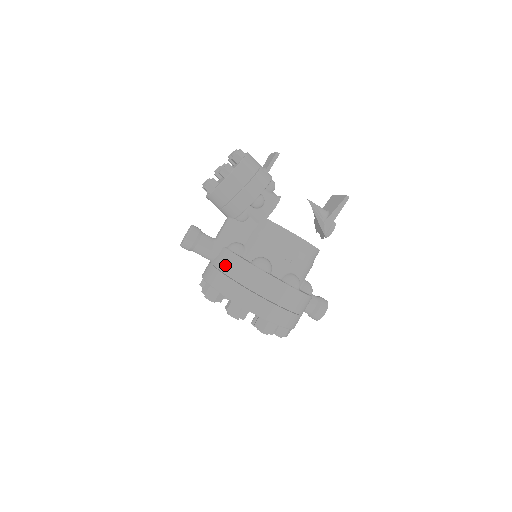
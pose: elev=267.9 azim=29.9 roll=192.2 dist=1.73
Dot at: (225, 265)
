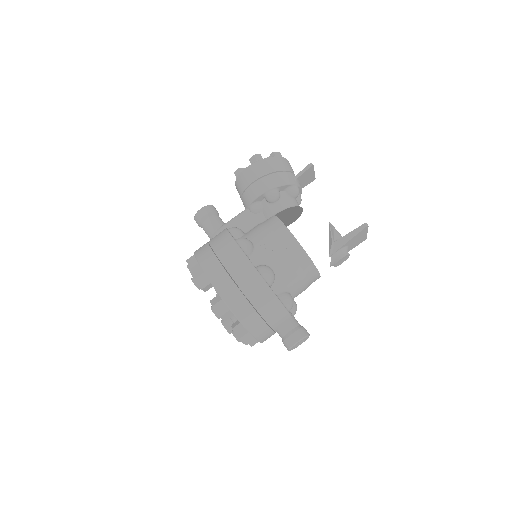
Dot at: (215, 237)
